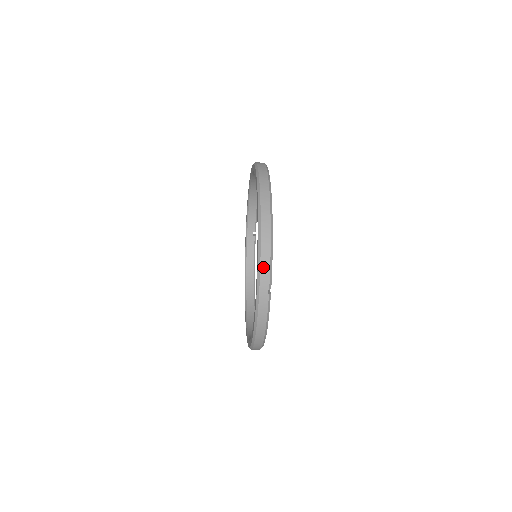
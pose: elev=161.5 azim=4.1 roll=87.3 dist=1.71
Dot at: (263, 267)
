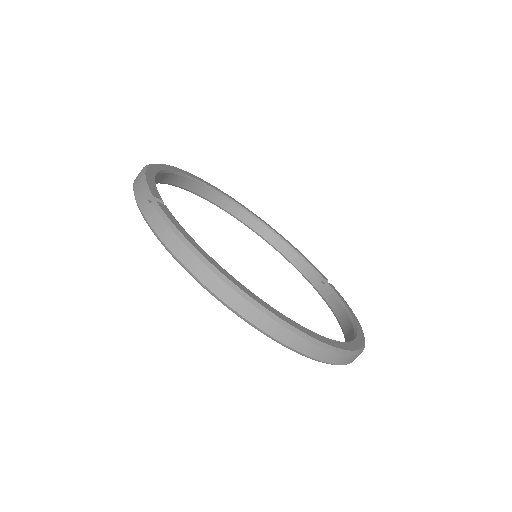
Dot at: (136, 190)
